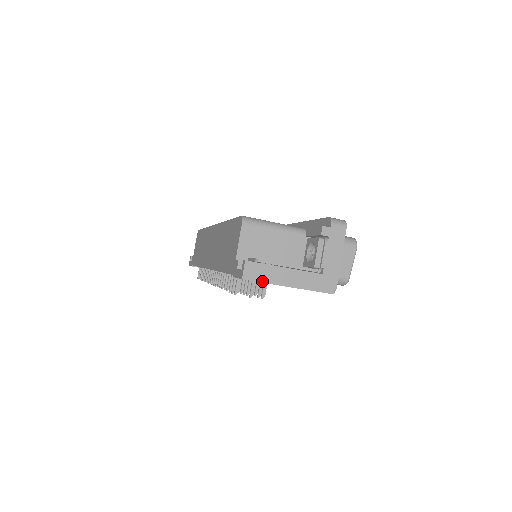
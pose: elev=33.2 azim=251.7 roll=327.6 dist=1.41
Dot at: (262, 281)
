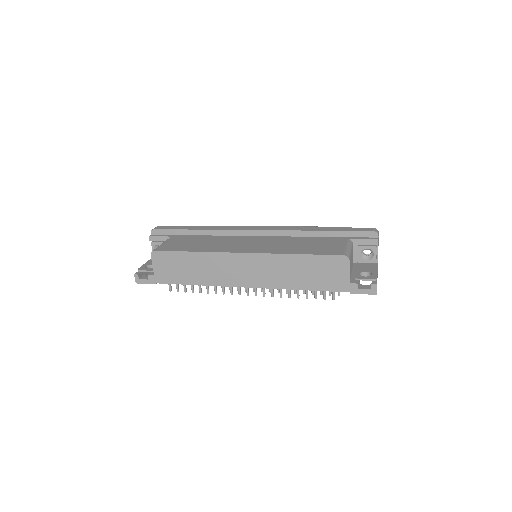
Dot at: occluded
